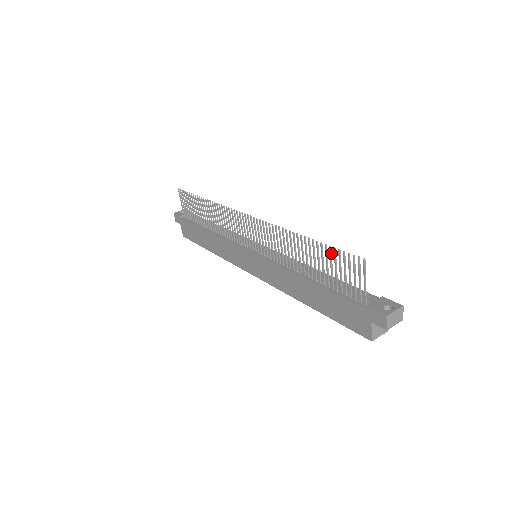
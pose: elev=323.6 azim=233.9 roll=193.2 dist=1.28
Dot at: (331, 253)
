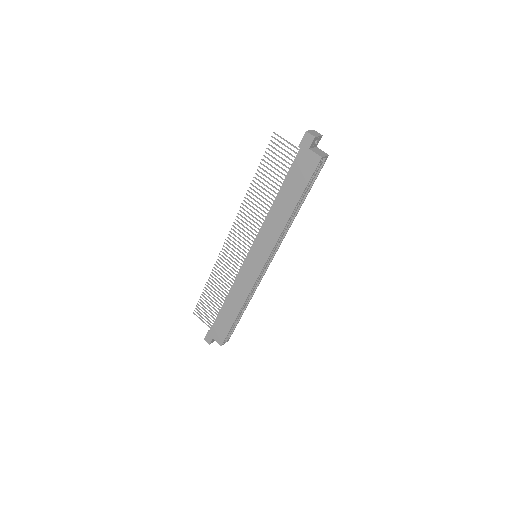
Dot at: (266, 162)
